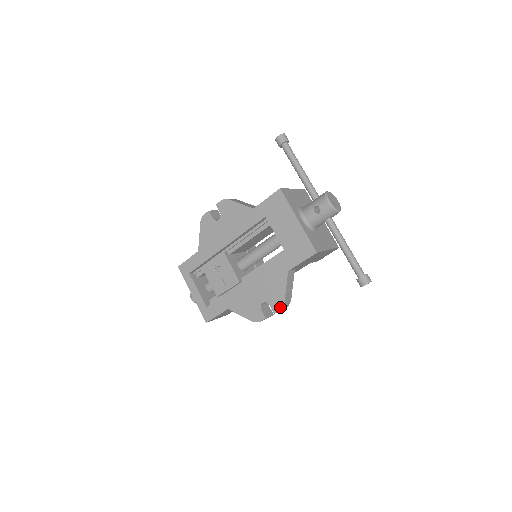
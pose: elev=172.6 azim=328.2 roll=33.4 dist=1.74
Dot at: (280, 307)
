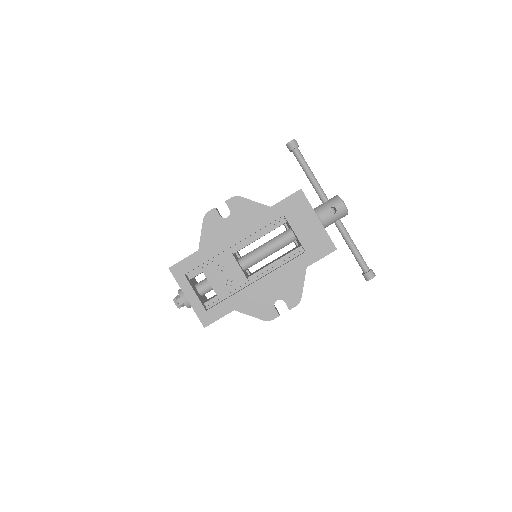
Dot at: (297, 303)
